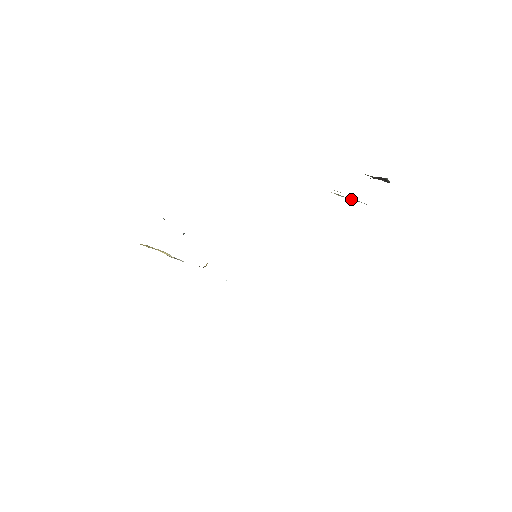
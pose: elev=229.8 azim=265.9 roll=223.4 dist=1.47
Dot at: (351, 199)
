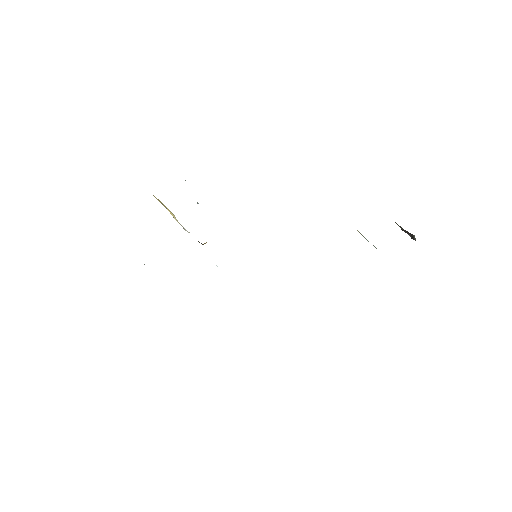
Dot at: occluded
